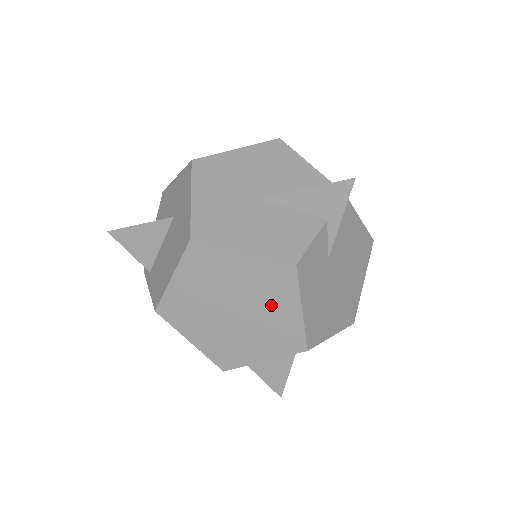
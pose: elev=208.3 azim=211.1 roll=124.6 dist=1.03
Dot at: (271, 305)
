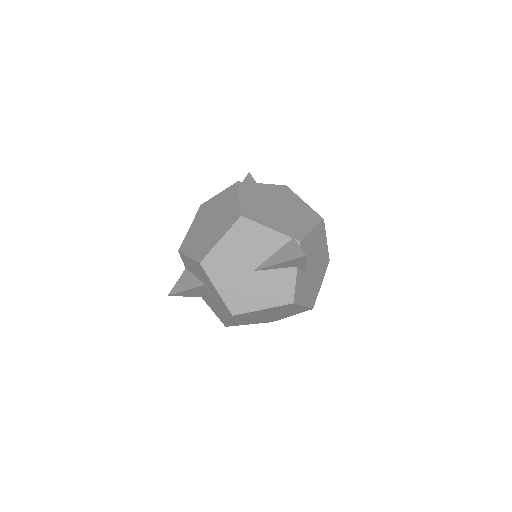
Dot at: (287, 310)
